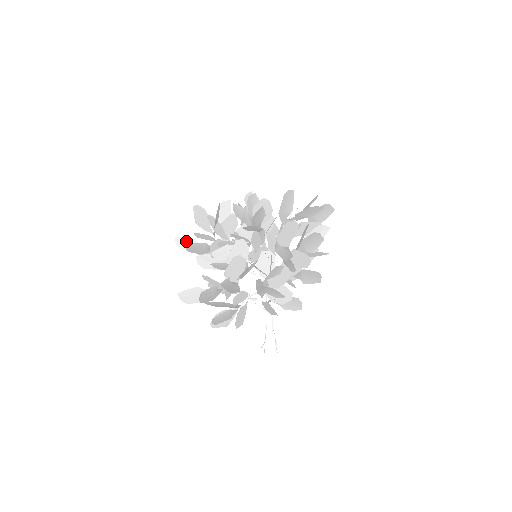
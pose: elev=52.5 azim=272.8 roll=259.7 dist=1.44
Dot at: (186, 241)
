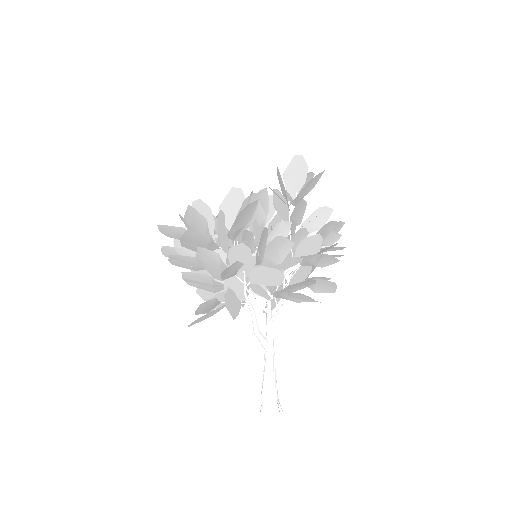
Dot at: (174, 250)
